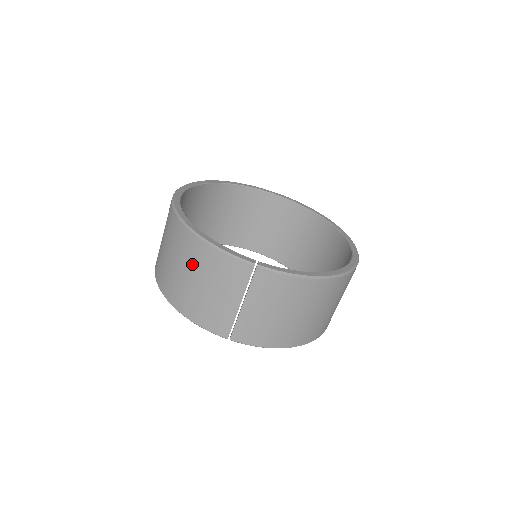
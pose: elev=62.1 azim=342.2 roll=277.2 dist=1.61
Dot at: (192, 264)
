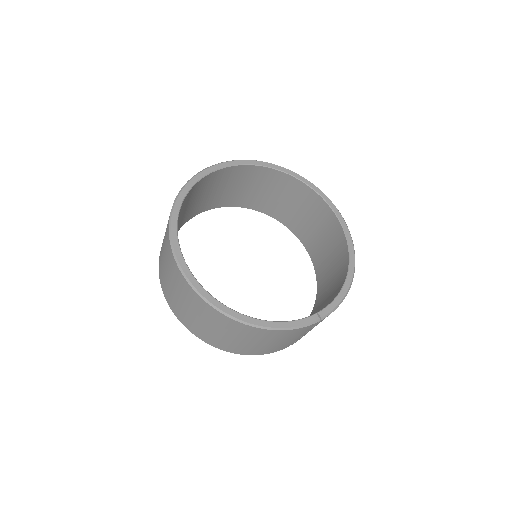
Dot at: (260, 339)
